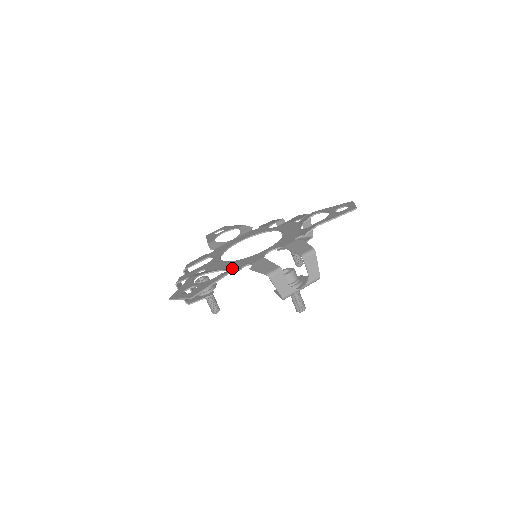
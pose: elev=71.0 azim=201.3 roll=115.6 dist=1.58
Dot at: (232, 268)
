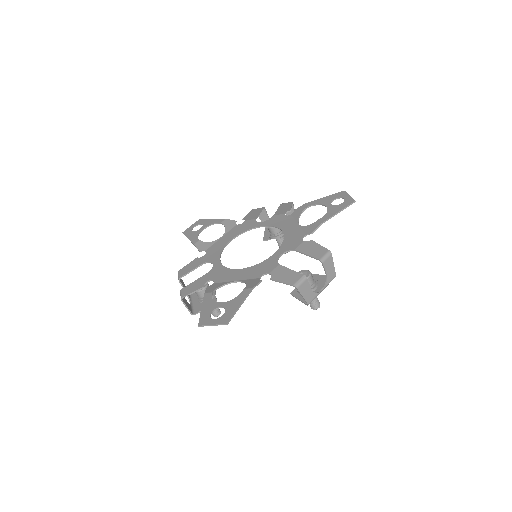
Dot at: (248, 279)
